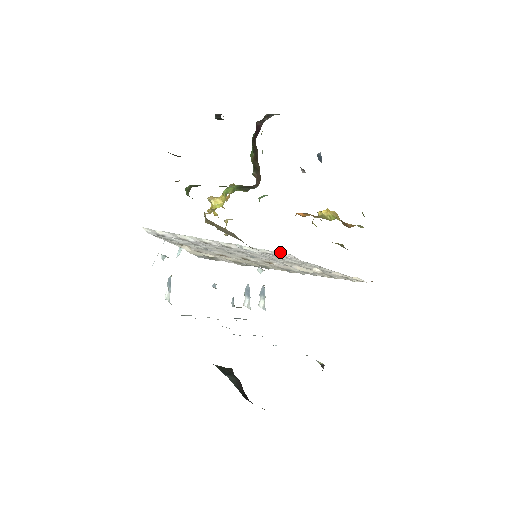
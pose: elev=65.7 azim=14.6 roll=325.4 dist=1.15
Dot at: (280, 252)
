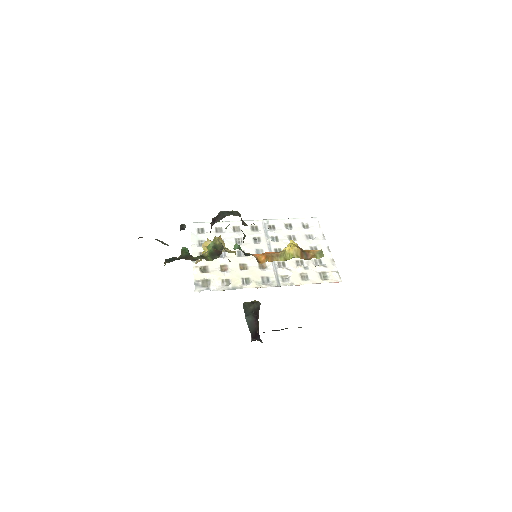
Dot at: (306, 218)
